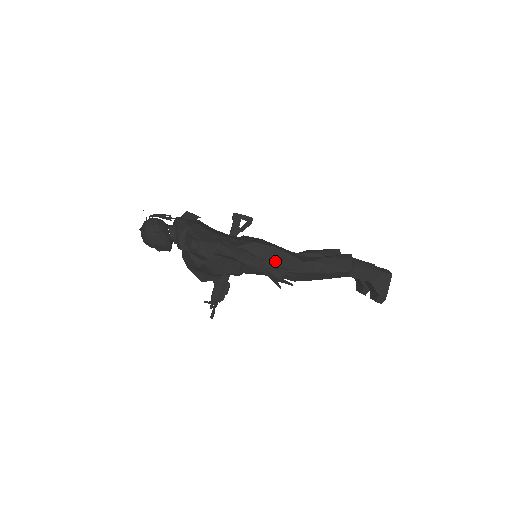
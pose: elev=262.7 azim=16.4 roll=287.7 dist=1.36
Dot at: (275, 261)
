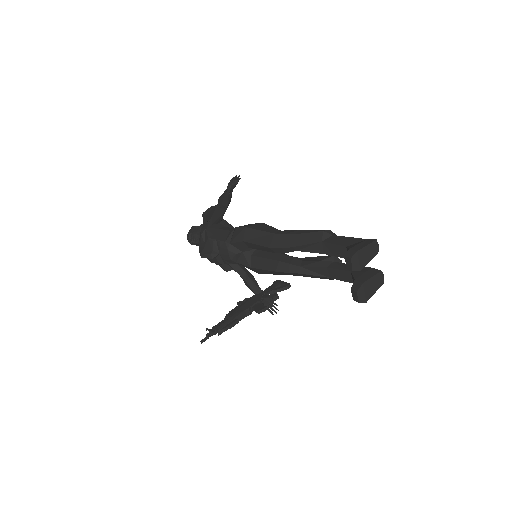
Dot at: (255, 226)
